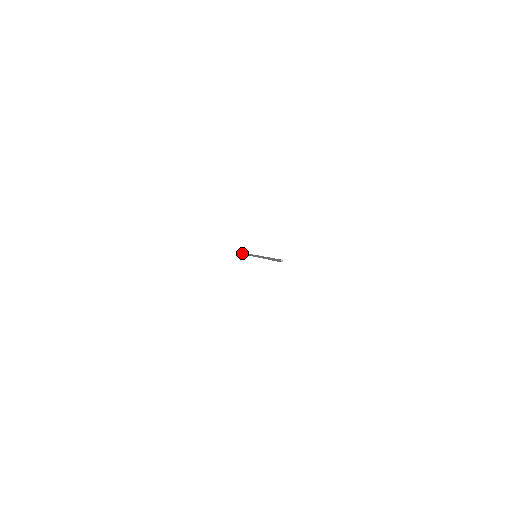
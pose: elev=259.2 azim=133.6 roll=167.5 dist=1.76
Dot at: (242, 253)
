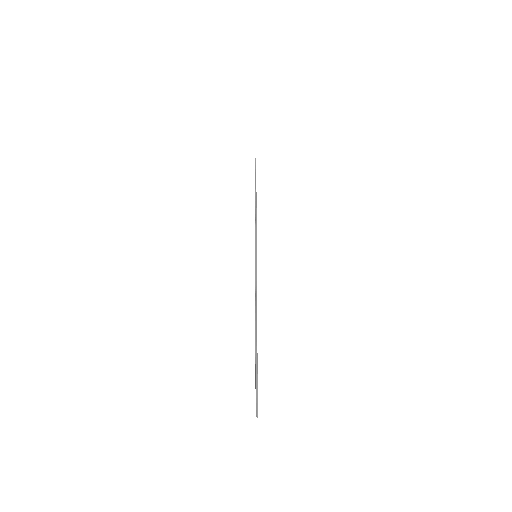
Dot at: occluded
